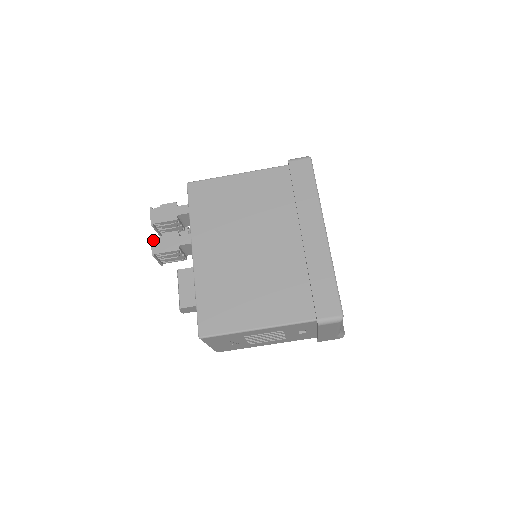
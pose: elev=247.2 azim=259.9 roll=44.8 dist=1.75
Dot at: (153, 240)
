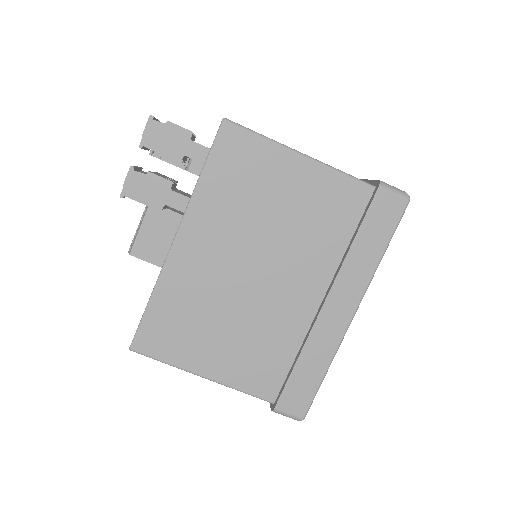
Dot at: (131, 173)
